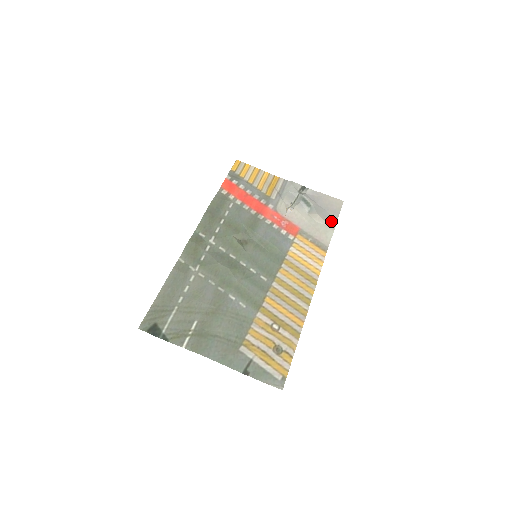
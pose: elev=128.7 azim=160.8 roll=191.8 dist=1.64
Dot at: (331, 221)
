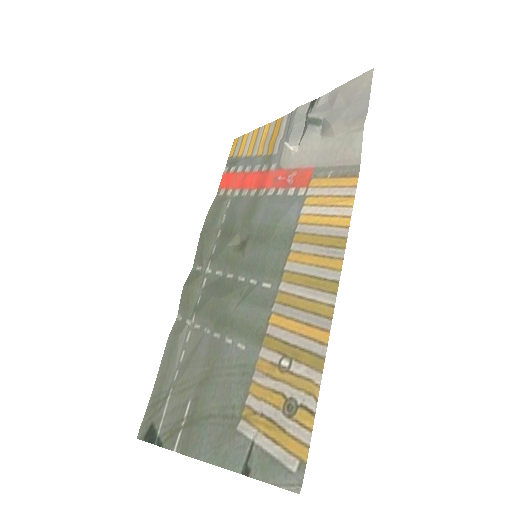
Dot at: (357, 118)
